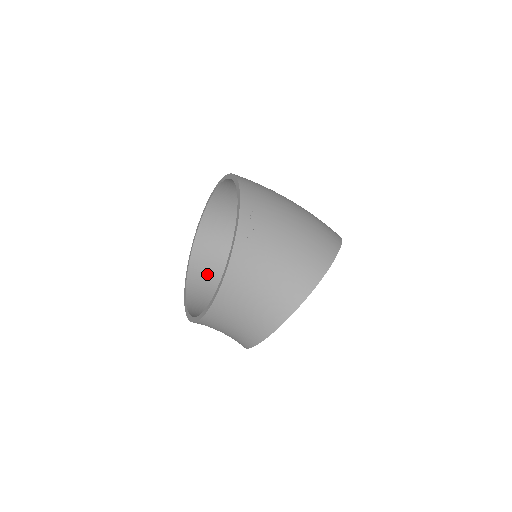
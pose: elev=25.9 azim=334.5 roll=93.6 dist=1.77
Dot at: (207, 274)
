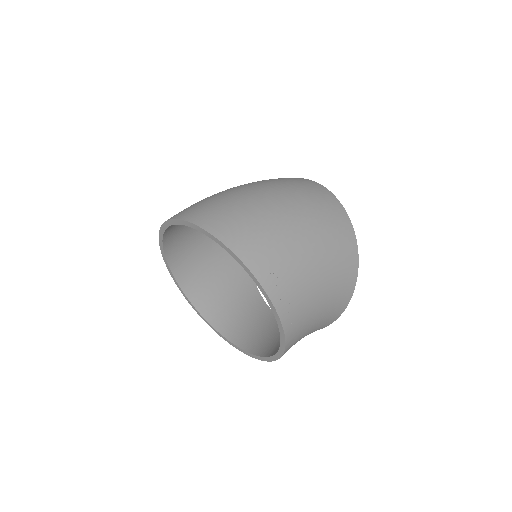
Dot at: (191, 262)
